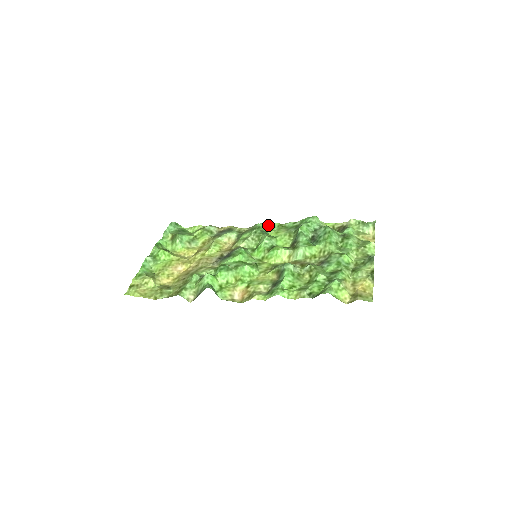
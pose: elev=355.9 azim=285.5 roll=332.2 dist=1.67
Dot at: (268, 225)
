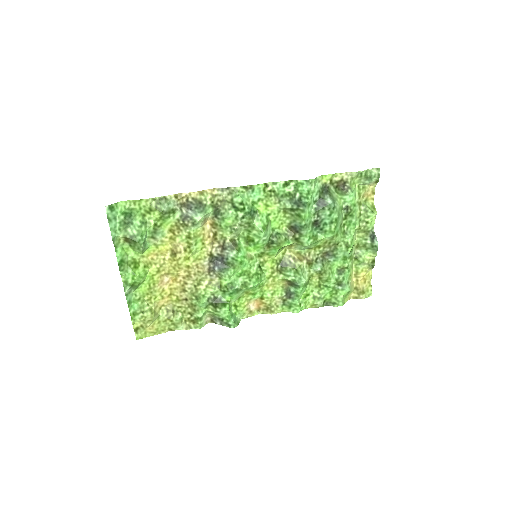
Dot at: (250, 190)
